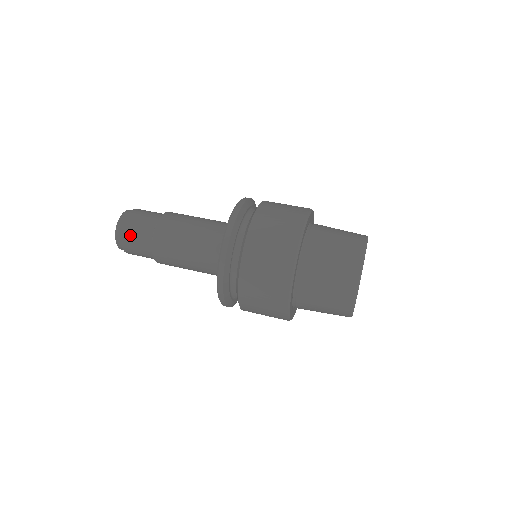
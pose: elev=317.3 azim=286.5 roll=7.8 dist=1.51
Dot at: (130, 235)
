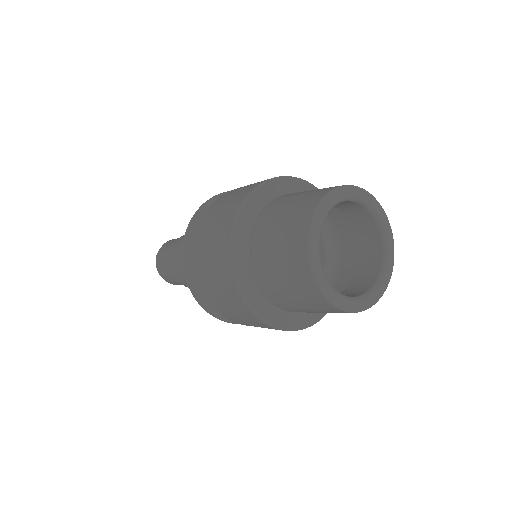
Dot at: occluded
